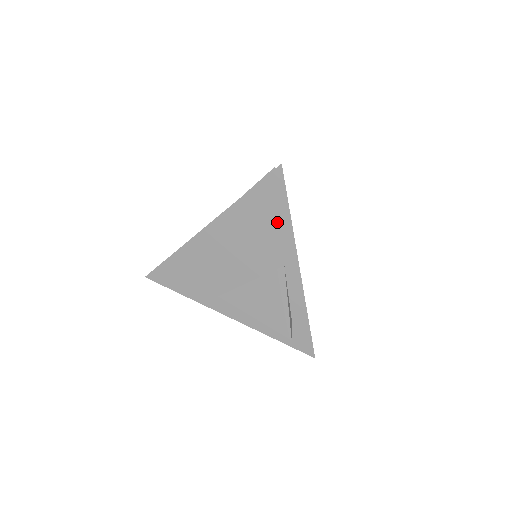
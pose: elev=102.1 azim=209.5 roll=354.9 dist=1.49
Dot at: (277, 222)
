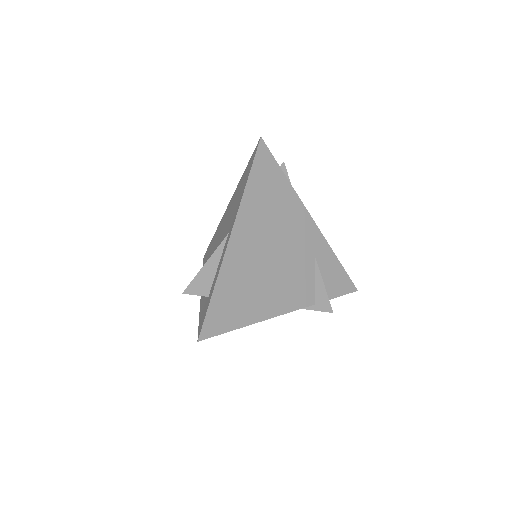
Dot at: (242, 190)
